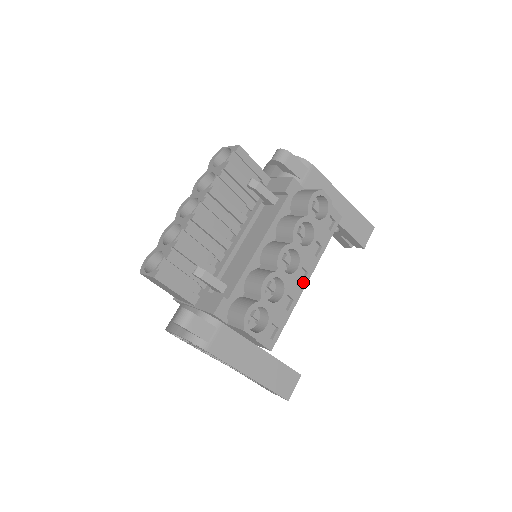
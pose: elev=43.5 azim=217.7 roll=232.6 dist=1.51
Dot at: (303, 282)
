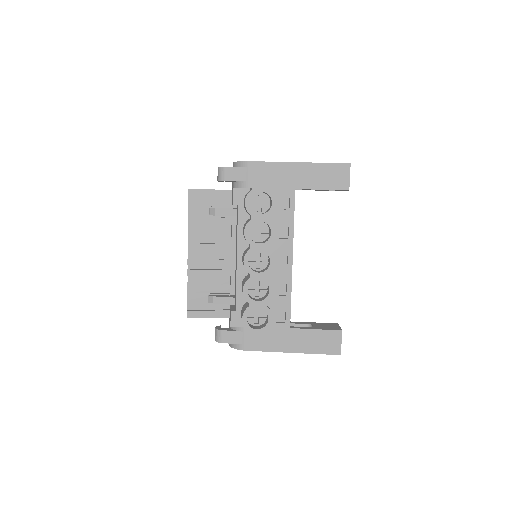
Dot at: (287, 266)
